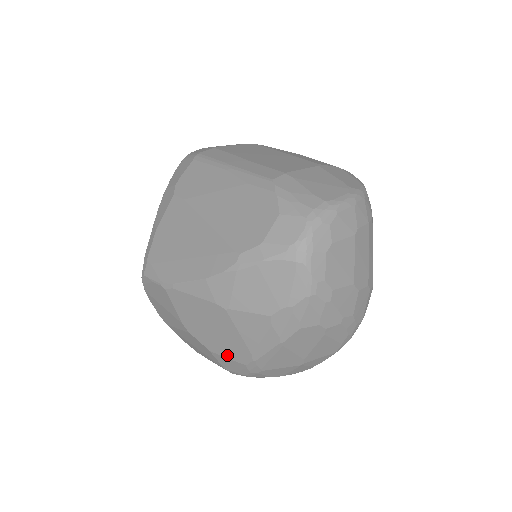
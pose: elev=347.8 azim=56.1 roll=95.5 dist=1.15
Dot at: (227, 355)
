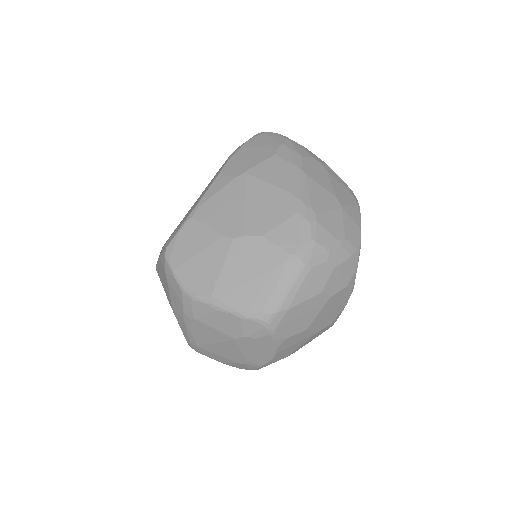
Dot at: (277, 221)
